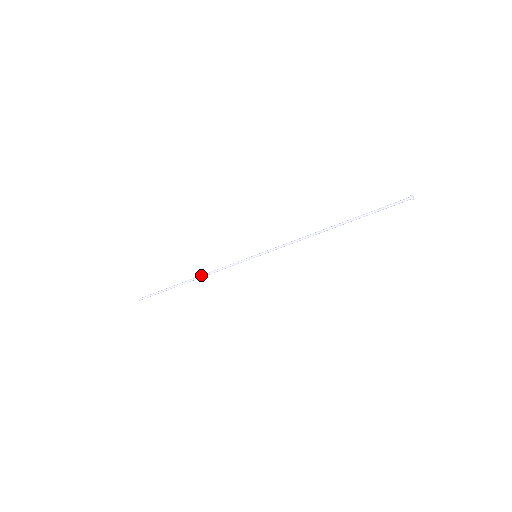
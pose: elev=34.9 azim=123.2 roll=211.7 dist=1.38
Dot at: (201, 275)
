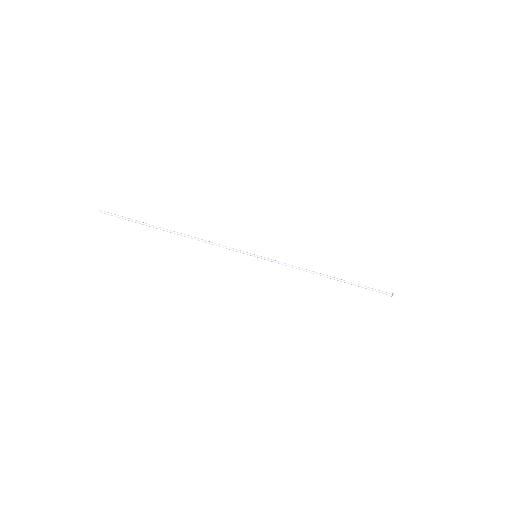
Dot at: occluded
